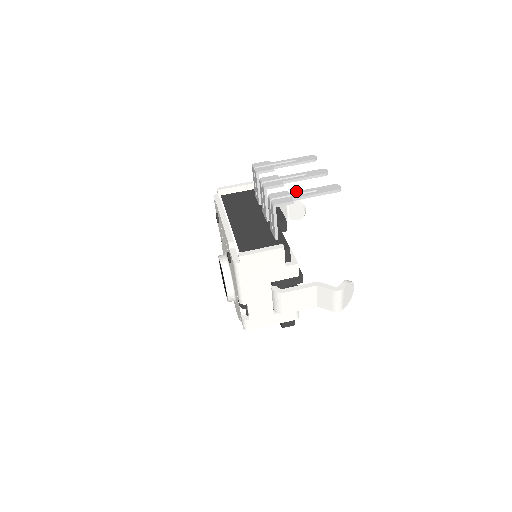
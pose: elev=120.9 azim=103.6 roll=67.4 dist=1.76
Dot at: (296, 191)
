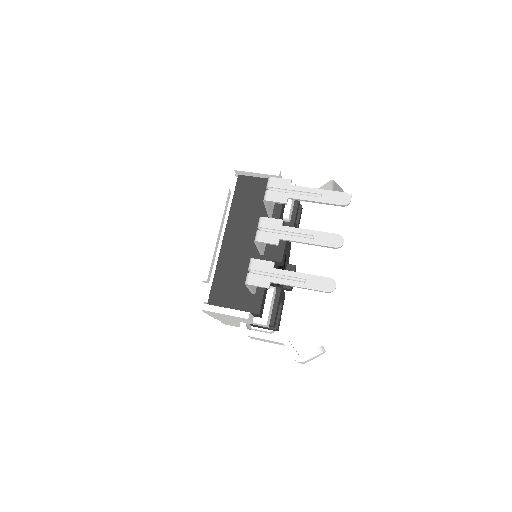
Dot at: occluded
